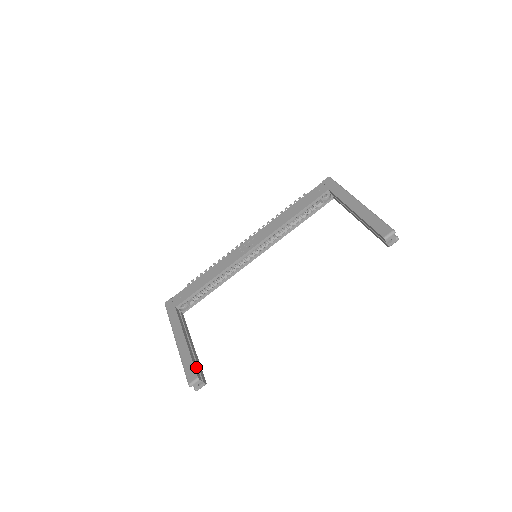
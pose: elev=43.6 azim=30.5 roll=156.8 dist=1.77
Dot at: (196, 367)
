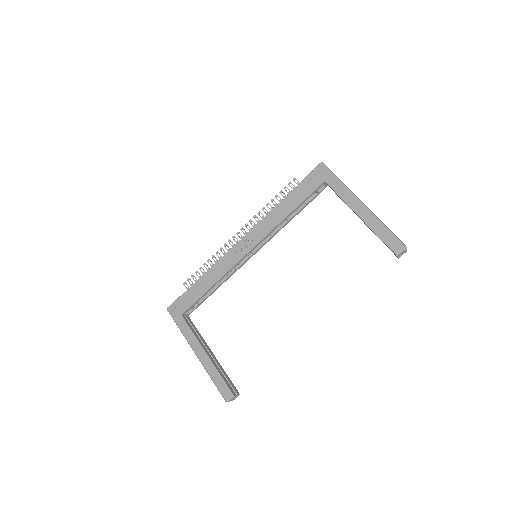
Dot at: (227, 382)
